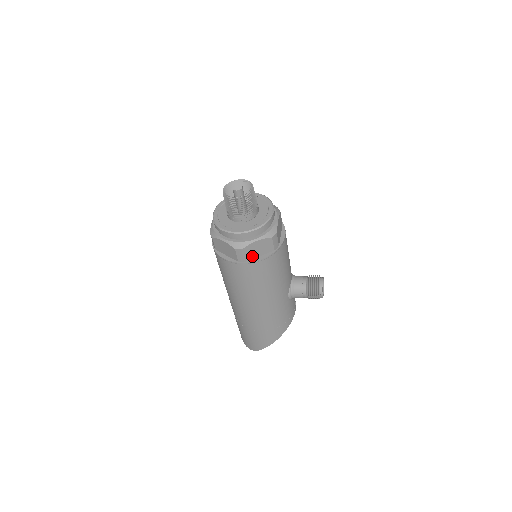
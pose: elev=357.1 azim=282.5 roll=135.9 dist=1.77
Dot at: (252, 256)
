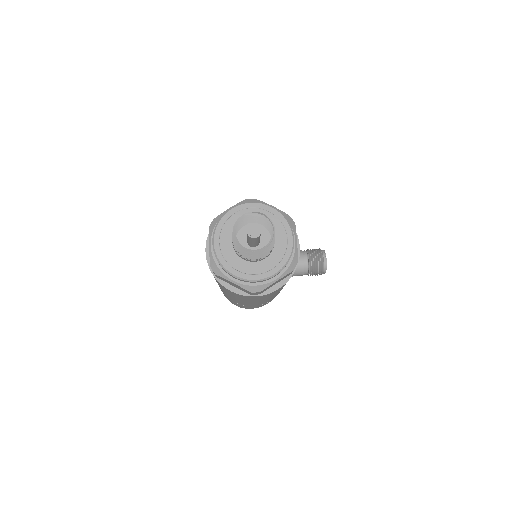
Dot at: (268, 288)
